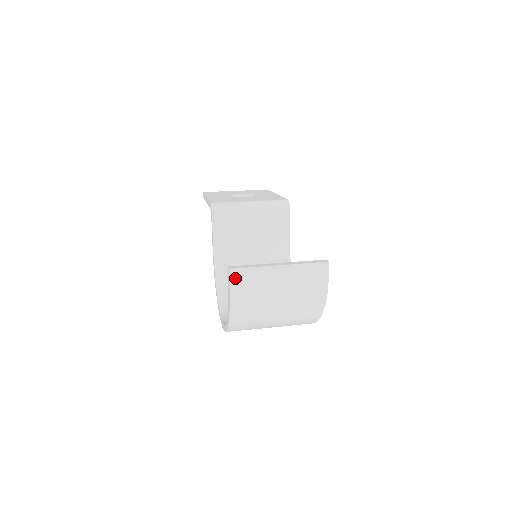
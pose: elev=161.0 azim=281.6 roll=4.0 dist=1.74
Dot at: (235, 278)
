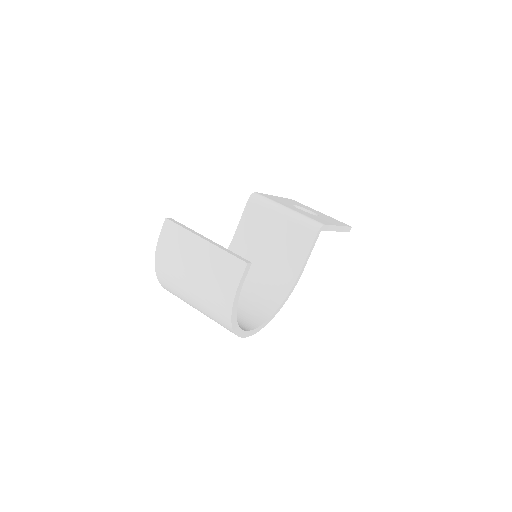
Dot at: (167, 229)
